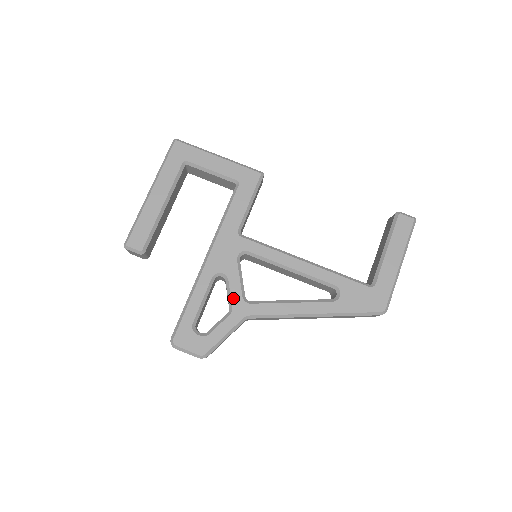
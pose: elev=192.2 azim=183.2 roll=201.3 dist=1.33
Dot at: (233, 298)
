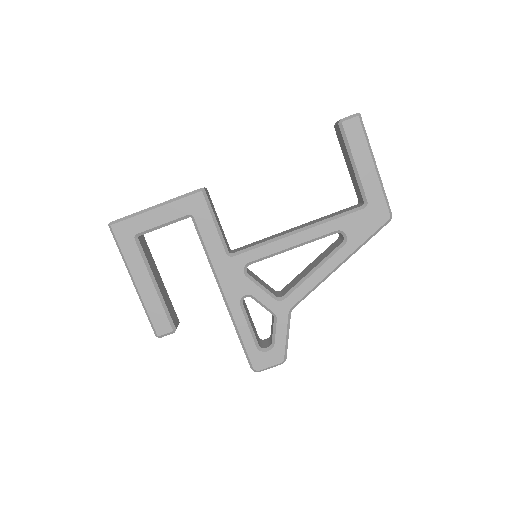
Dot at: (269, 306)
